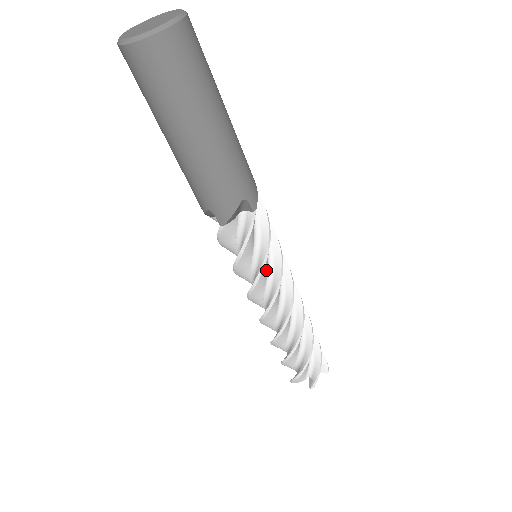
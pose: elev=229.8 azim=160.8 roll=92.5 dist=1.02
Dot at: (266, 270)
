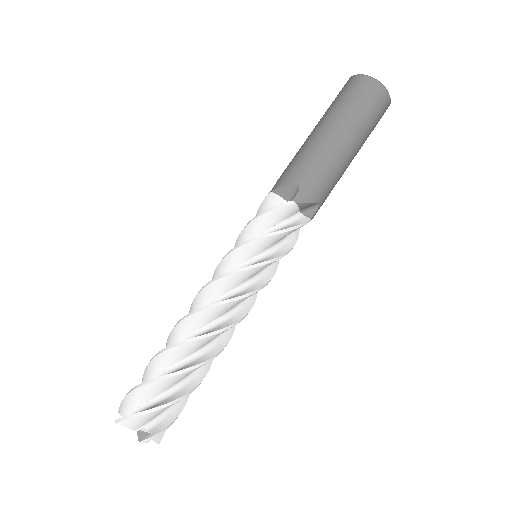
Dot at: occluded
